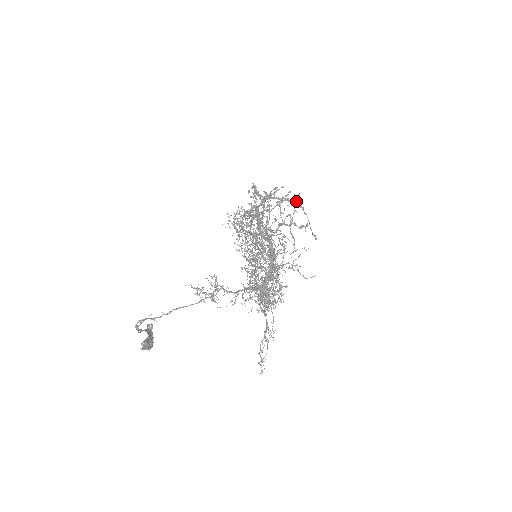
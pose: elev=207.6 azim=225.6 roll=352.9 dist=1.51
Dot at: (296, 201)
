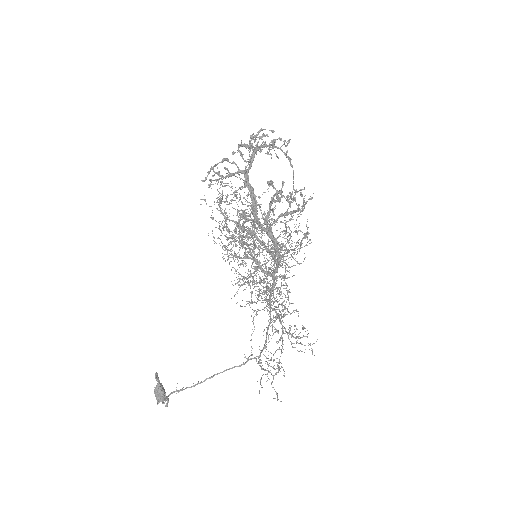
Dot at: (286, 153)
